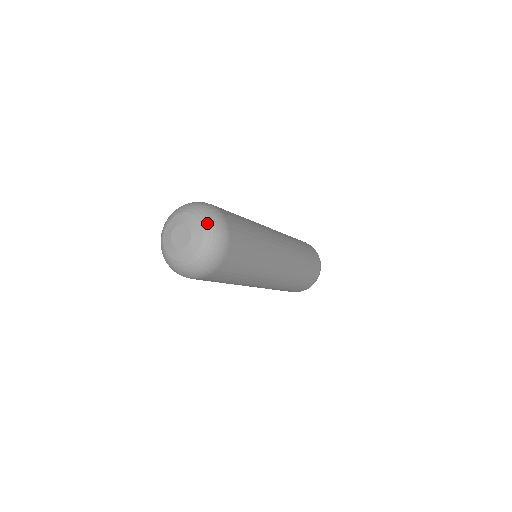
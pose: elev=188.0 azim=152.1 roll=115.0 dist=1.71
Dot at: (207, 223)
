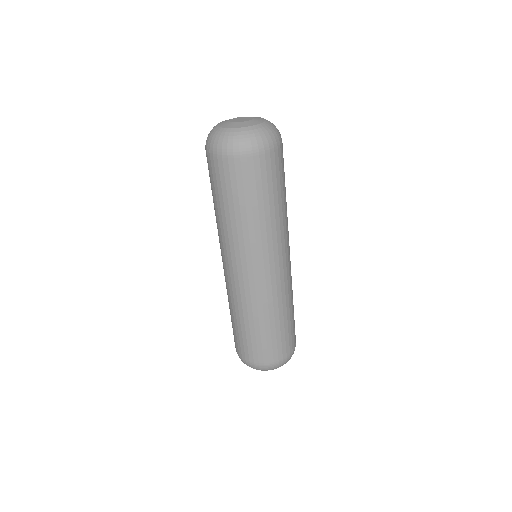
Dot at: (270, 122)
